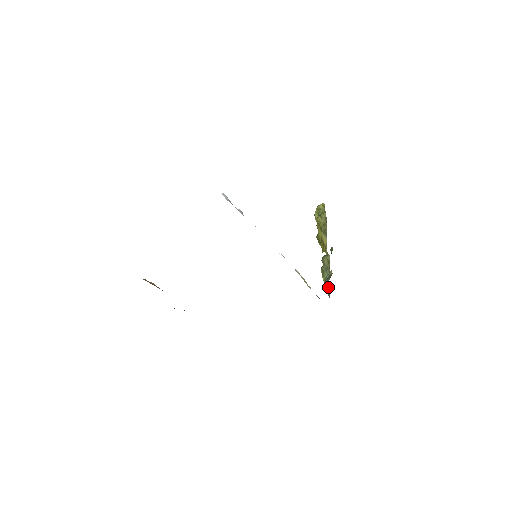
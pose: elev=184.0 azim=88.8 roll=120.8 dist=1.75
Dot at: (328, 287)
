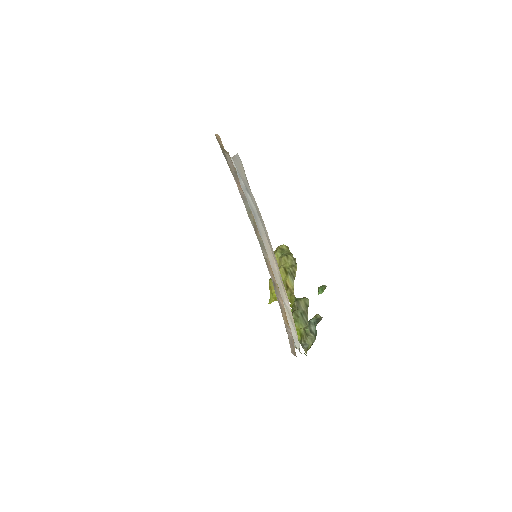
Dot at: (313, 333)
